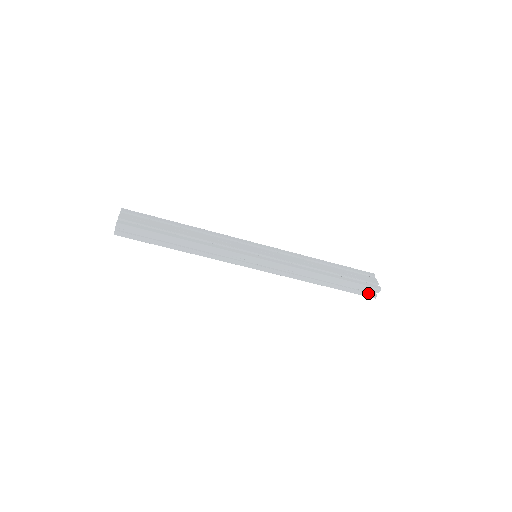
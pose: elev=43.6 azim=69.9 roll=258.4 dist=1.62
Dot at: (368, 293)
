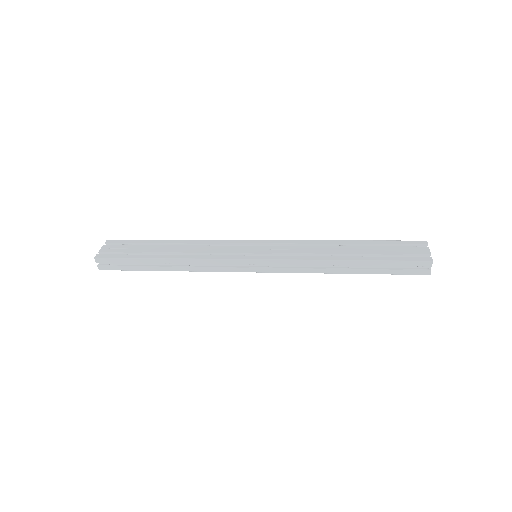
Dot at: (416, 270)
